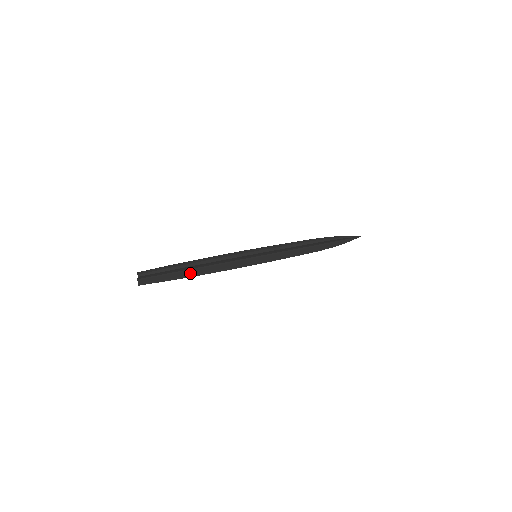
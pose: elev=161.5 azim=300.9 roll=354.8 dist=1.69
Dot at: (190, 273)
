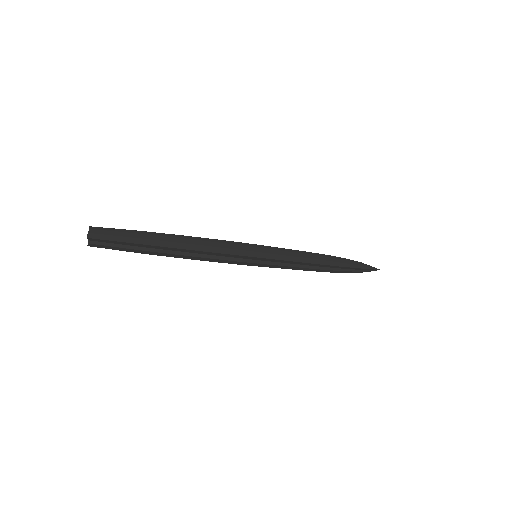
Dot at: (167, 249)
